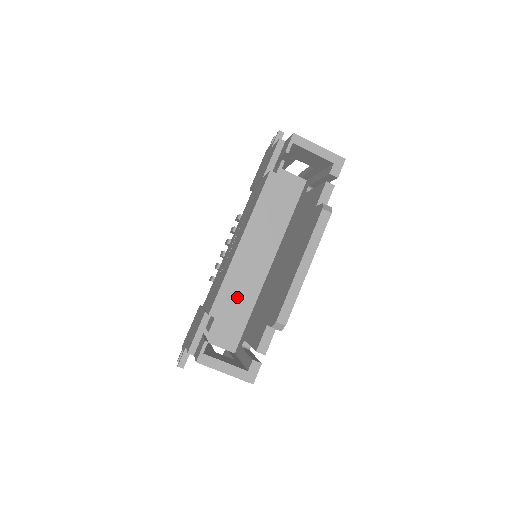
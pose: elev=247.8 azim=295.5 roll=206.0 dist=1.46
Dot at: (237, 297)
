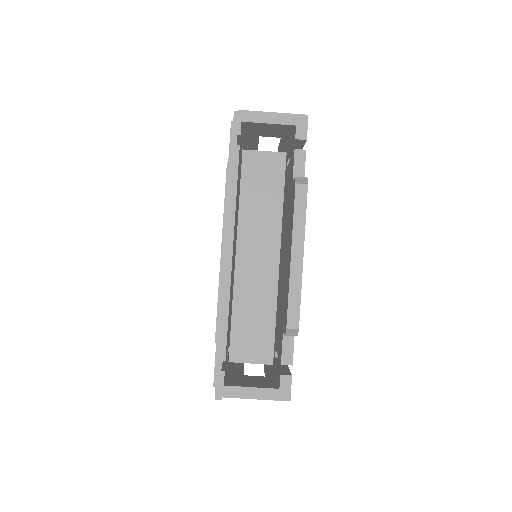
Dot at: (255, 305)
